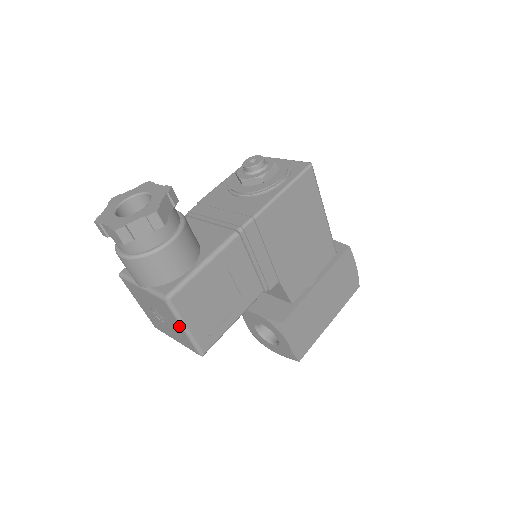
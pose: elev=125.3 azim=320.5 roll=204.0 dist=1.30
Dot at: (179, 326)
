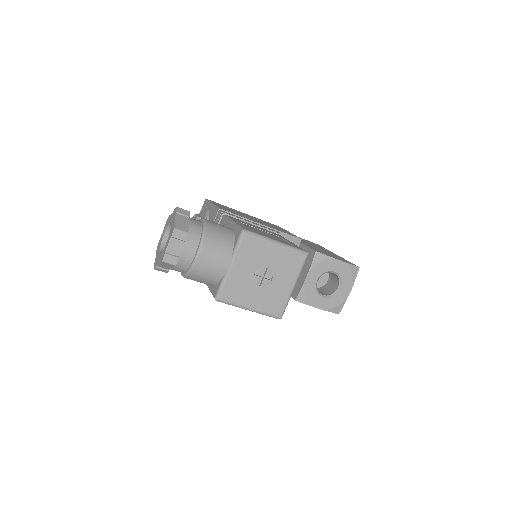
Dot at: (273, 246)
